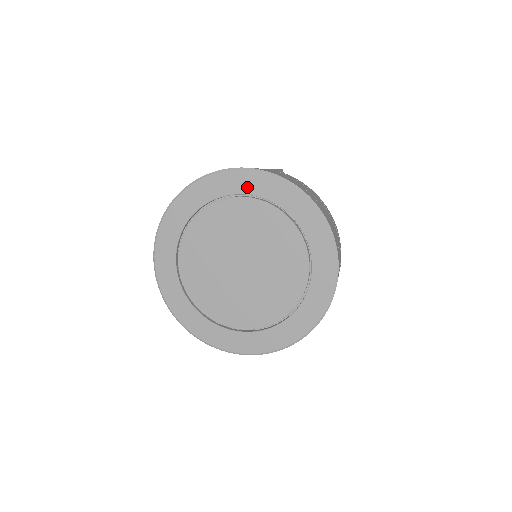
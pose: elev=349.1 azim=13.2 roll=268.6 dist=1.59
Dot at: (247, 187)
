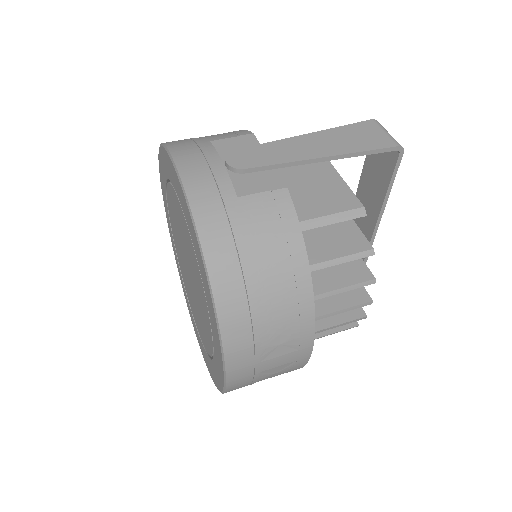
Dot at: (181, 201)
